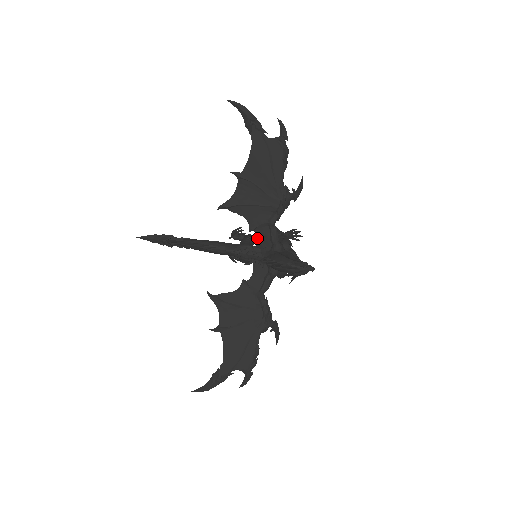
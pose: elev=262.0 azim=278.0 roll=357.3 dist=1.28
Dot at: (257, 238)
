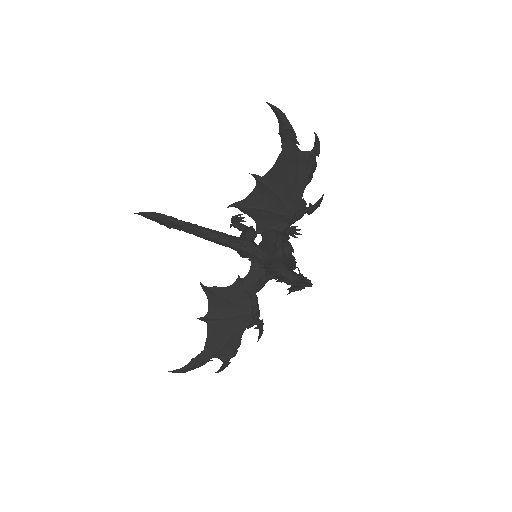
Dot at: occluded
